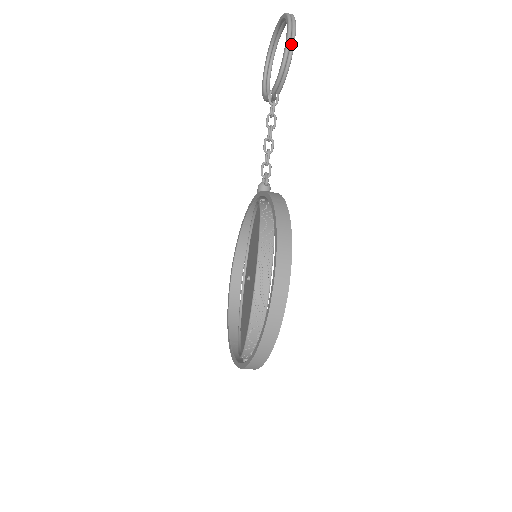
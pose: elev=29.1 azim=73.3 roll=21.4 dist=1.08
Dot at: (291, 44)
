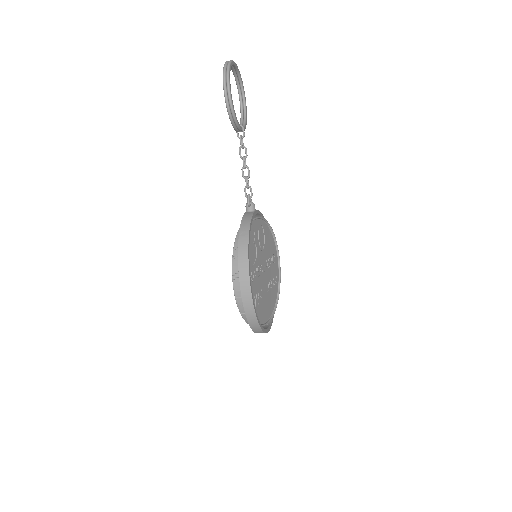
Dot at: (229, 101)
